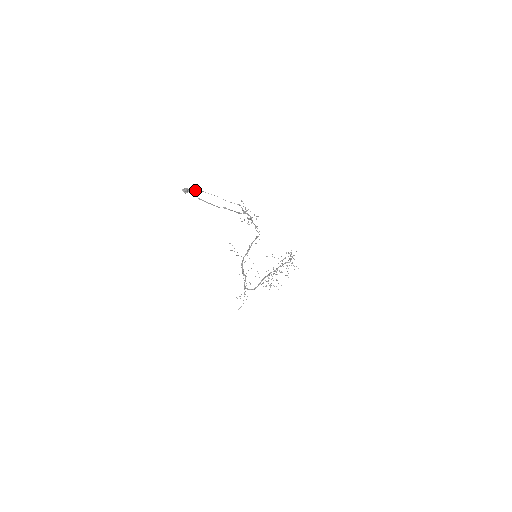
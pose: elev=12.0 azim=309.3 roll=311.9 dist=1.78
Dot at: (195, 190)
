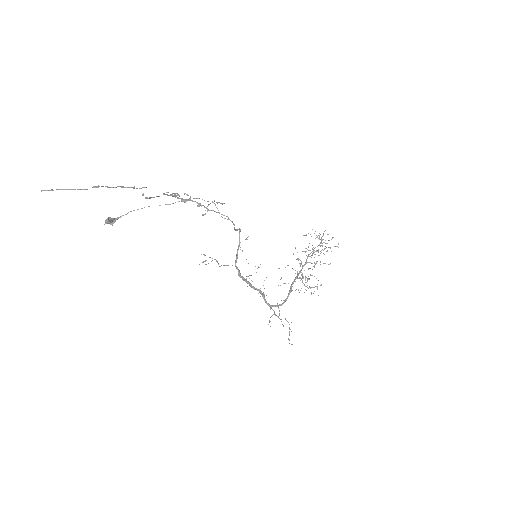
Dot at: (123, 215)
